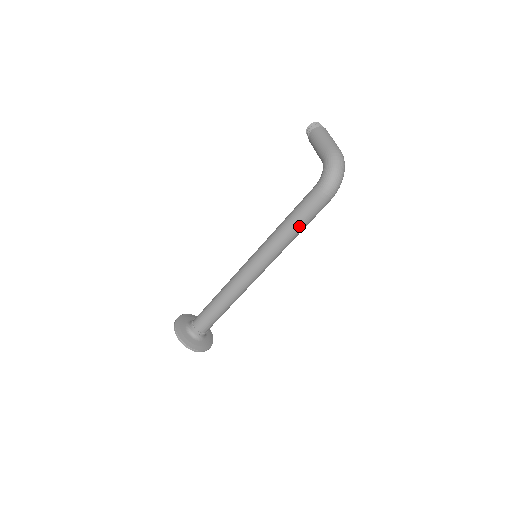
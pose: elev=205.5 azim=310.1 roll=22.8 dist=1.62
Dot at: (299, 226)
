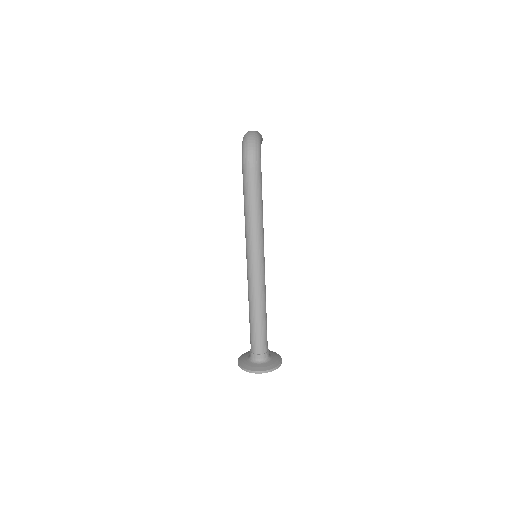
Dot at: (250, 203)
